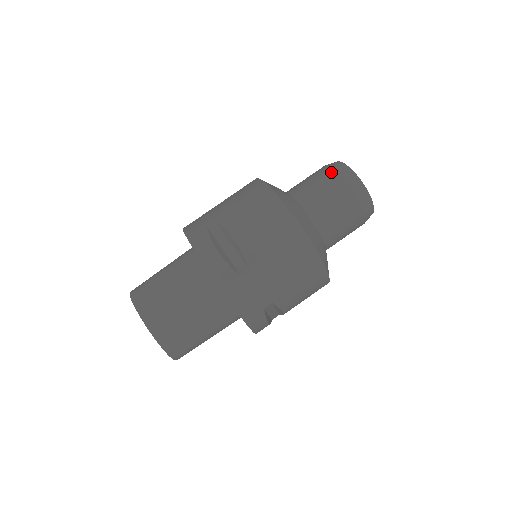
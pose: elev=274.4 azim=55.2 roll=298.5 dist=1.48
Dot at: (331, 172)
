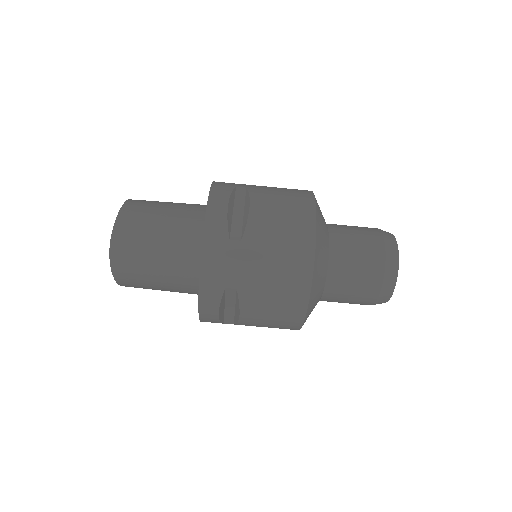
Dot at: (376, 287)
